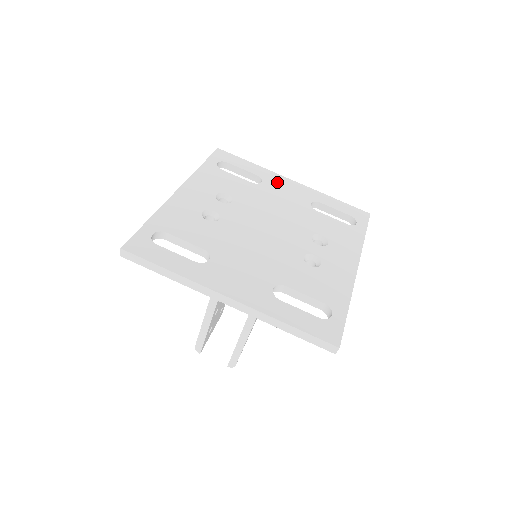
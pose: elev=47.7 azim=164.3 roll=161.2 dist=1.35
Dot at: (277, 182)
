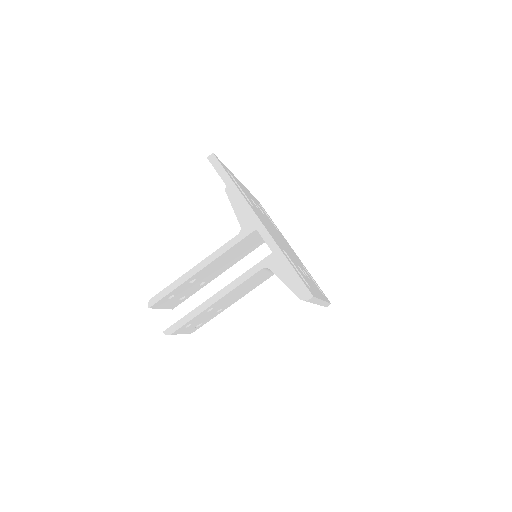
Dot at: (286, 241)
